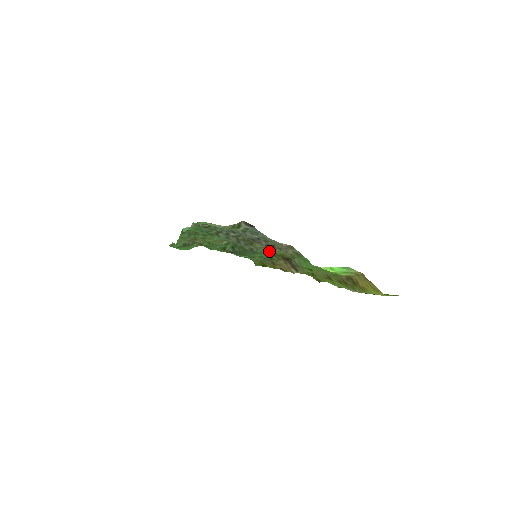
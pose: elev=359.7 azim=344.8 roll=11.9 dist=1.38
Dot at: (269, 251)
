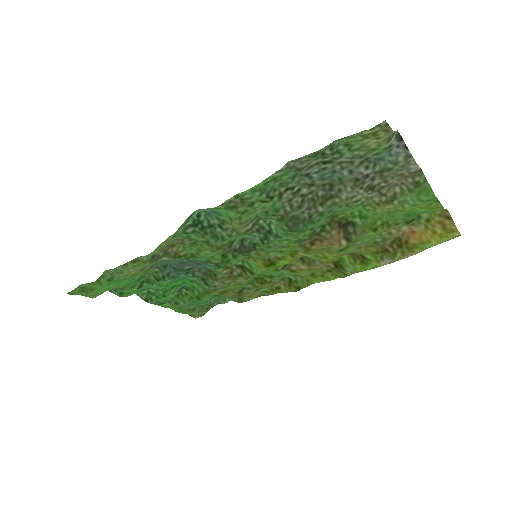
Dot at: (348, 206)
